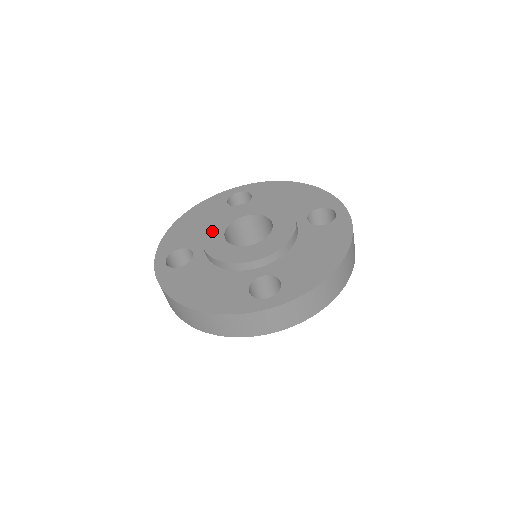
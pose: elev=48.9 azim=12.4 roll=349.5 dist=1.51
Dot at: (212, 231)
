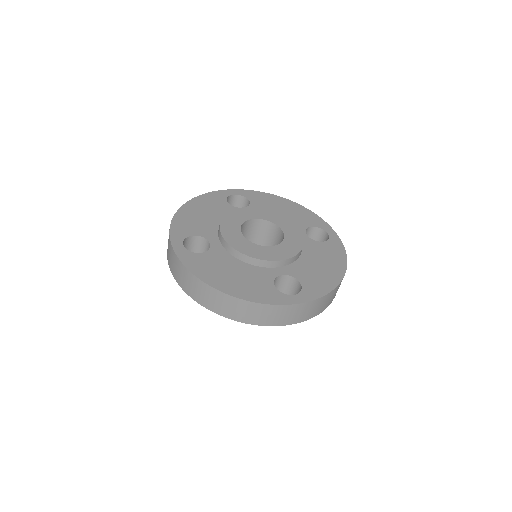
Dot at: (228, 226)
